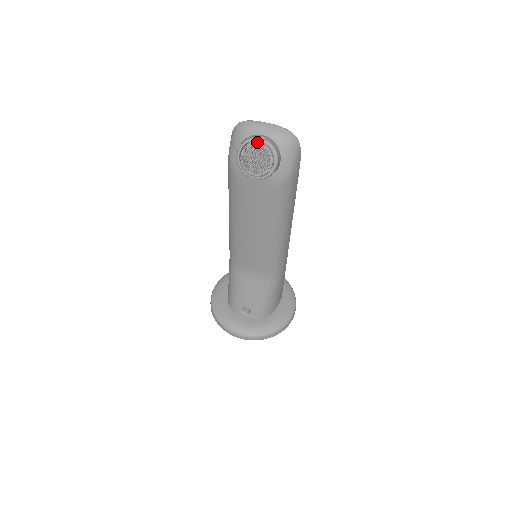
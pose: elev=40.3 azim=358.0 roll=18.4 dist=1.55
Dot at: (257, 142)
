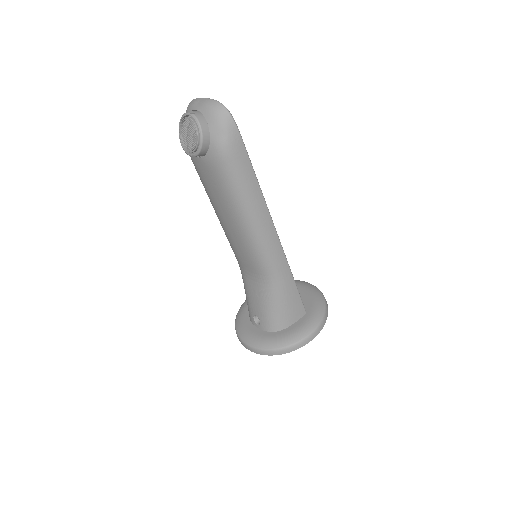
Dot at: (186, 117)
